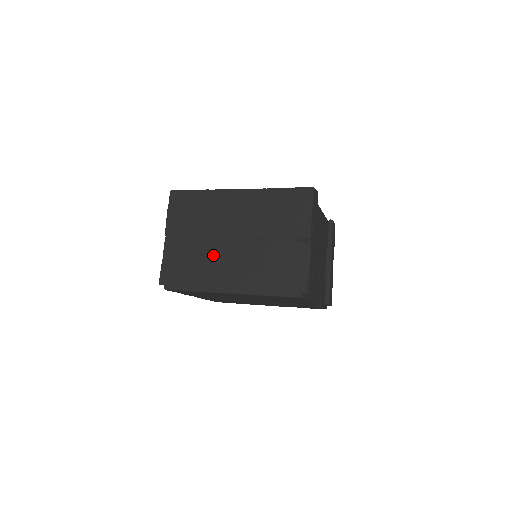
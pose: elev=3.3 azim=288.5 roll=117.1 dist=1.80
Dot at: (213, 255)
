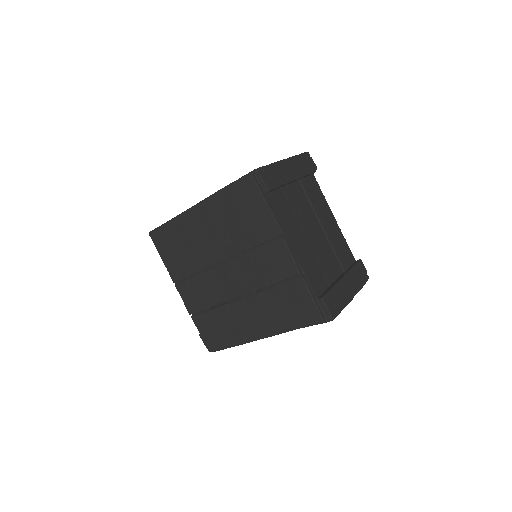
Dot at: occluded
